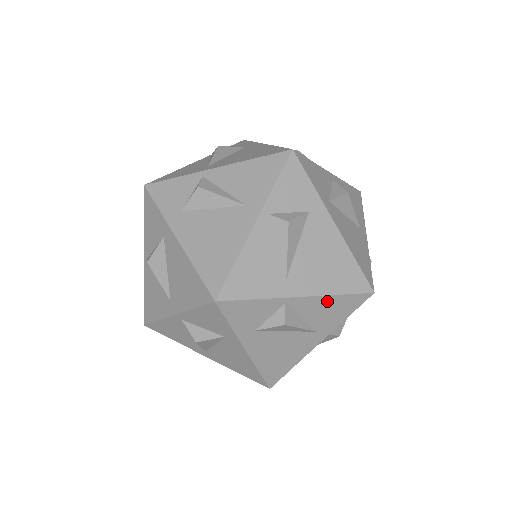
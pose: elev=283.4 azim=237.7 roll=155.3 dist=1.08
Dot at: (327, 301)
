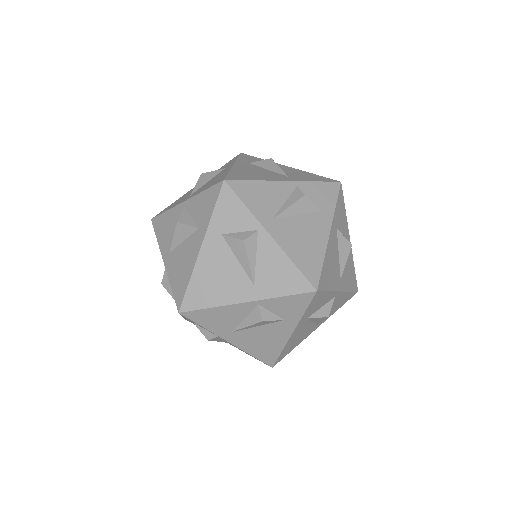
Dot at: (283, 261)
